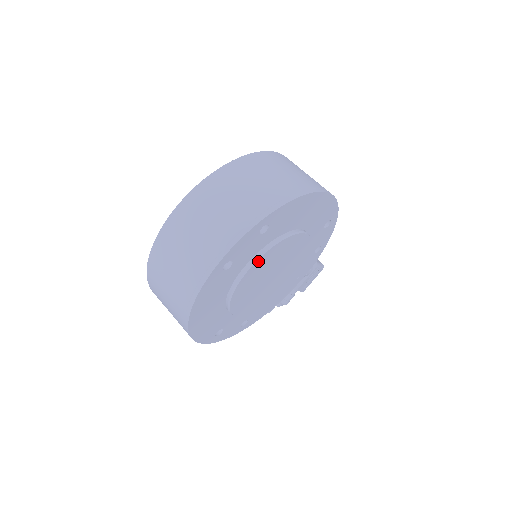
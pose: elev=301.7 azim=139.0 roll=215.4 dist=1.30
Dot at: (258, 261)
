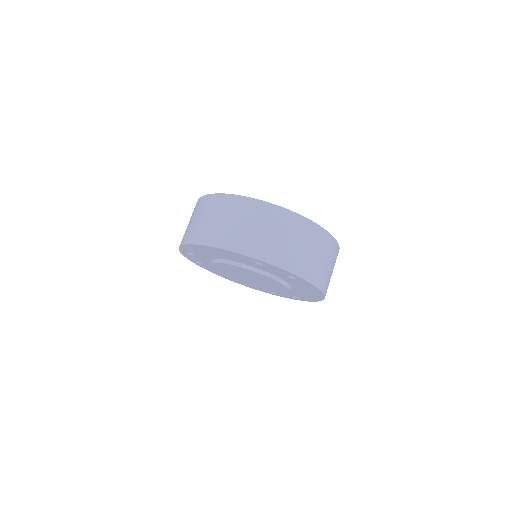
Dot at: (264, 275)
